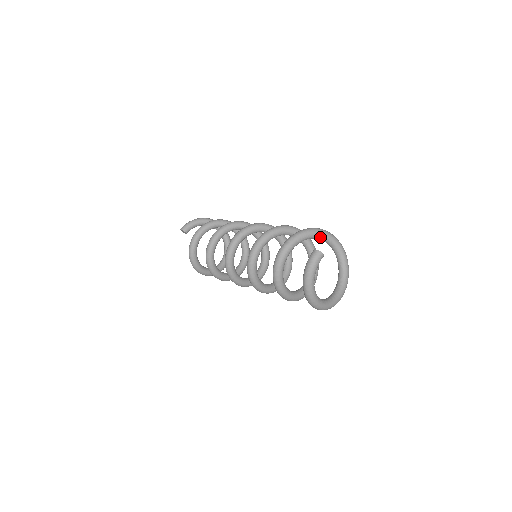
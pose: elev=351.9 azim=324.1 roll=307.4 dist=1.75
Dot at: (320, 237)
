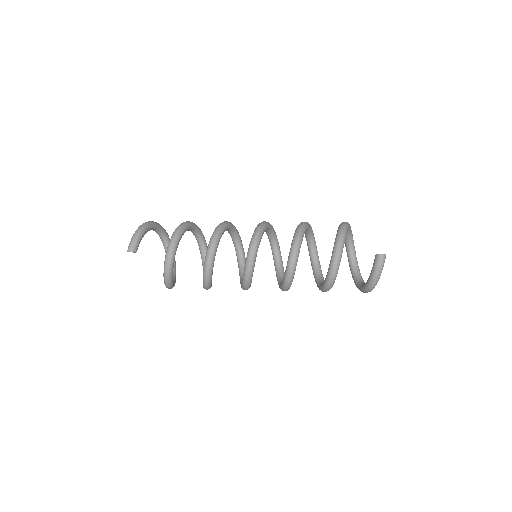
Dot at: occluded
